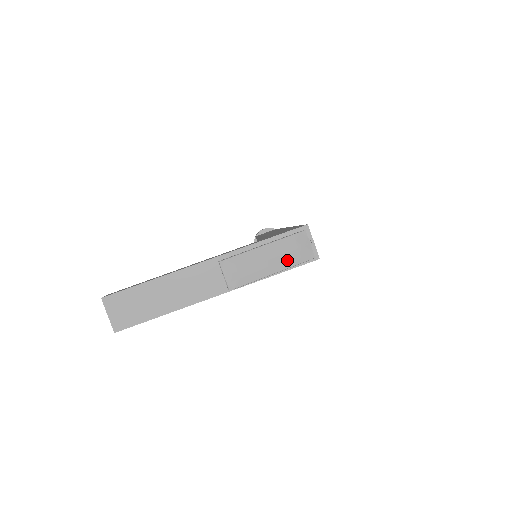
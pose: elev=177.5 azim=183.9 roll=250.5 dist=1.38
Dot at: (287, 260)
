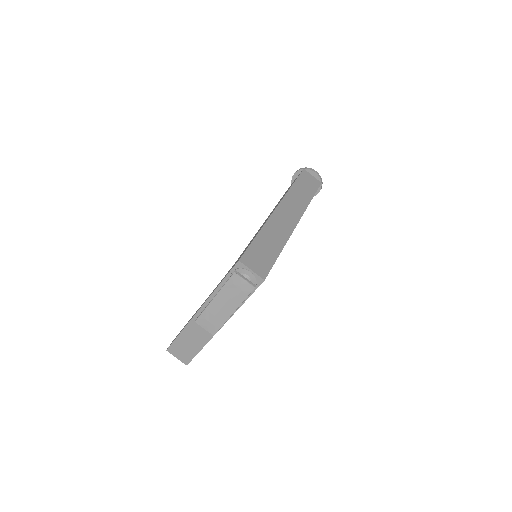
Dot at: (236, 300)
